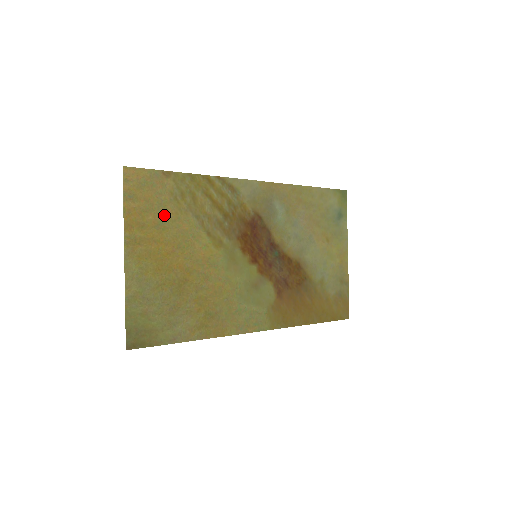
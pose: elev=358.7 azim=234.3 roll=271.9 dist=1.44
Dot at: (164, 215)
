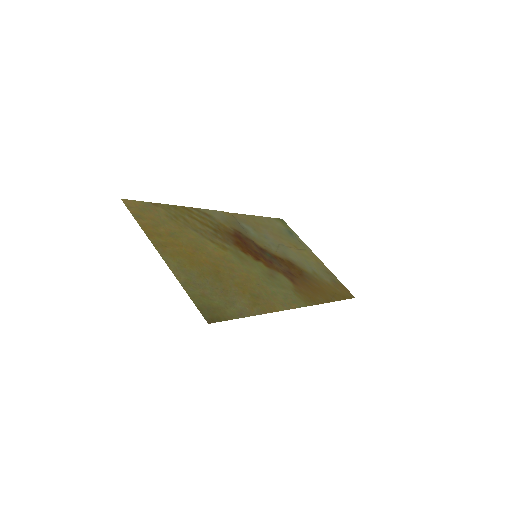
Dot at: (171, 229)
